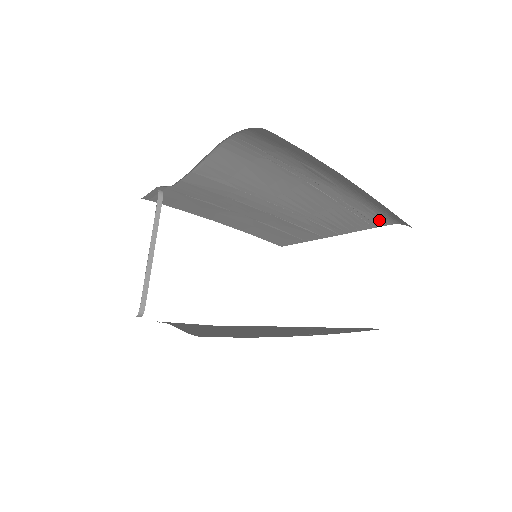
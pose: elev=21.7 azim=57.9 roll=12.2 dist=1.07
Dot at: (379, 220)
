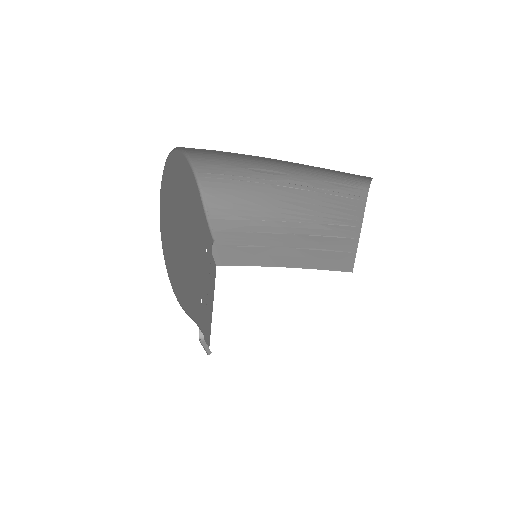
Dot at: (357, 190)
